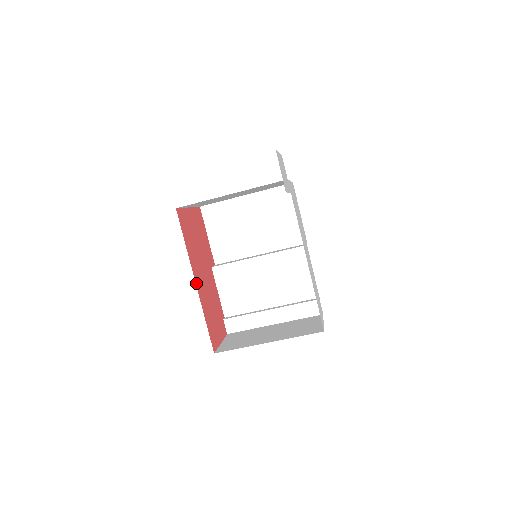
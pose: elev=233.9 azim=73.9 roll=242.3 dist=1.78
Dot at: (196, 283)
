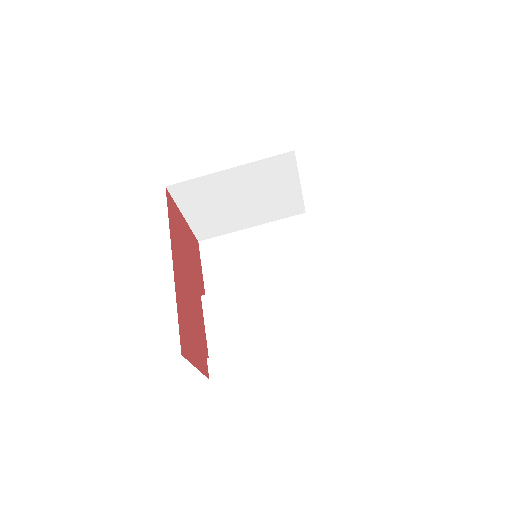
Dot at: (173, 264)
